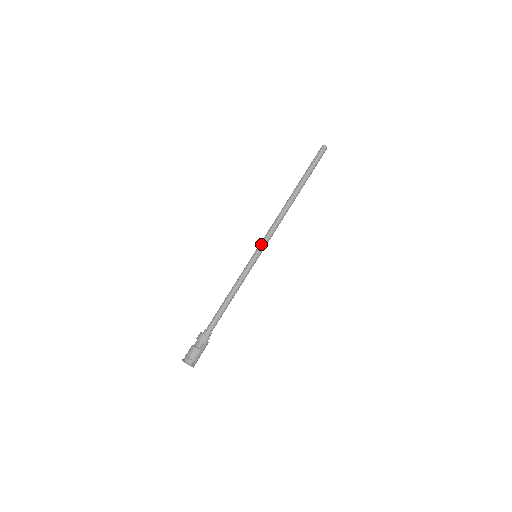
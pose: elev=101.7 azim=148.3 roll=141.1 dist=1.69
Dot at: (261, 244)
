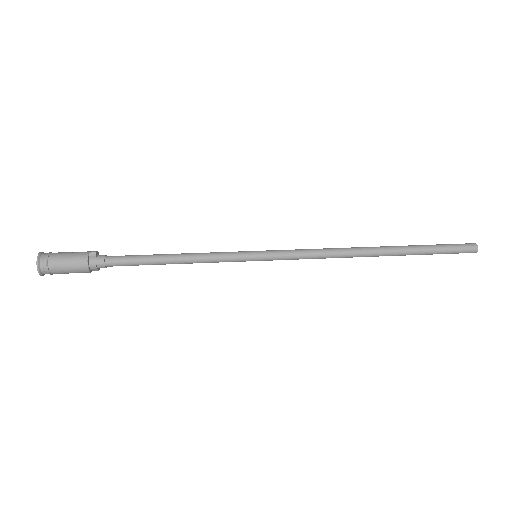
Dot at: occluded
